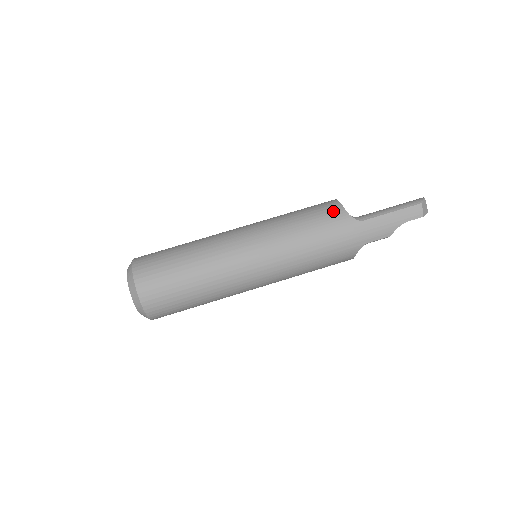
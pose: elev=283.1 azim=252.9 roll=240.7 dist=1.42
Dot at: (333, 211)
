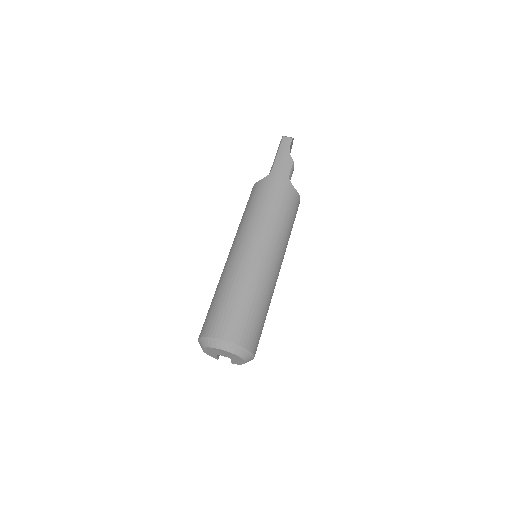
Dot at: (254, 189)
